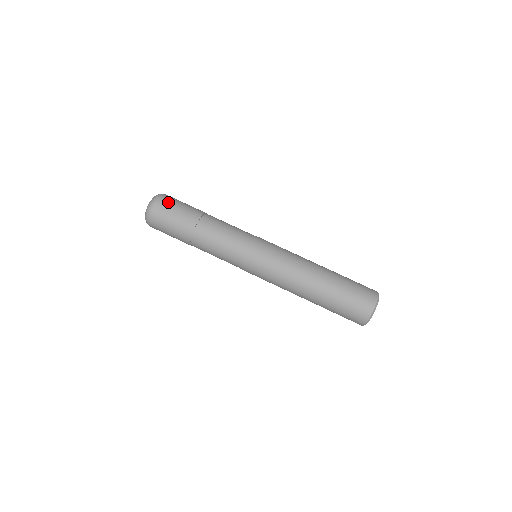
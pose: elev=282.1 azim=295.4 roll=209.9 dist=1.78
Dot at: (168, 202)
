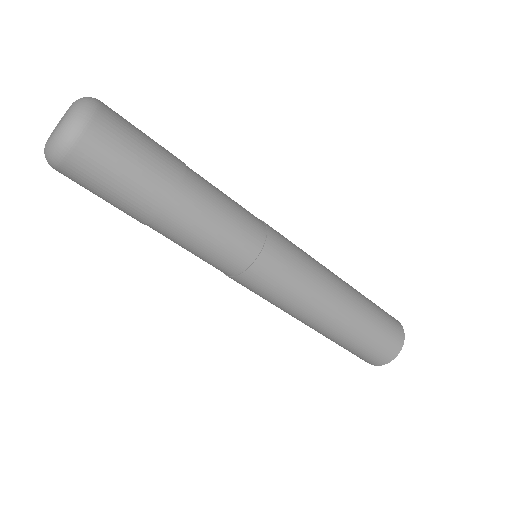
Dot at: (105, 146)
